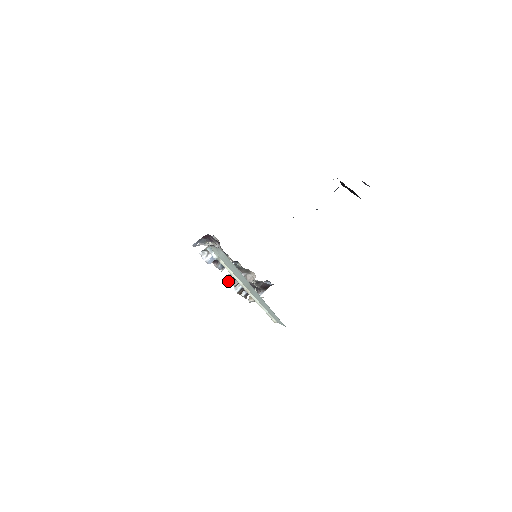
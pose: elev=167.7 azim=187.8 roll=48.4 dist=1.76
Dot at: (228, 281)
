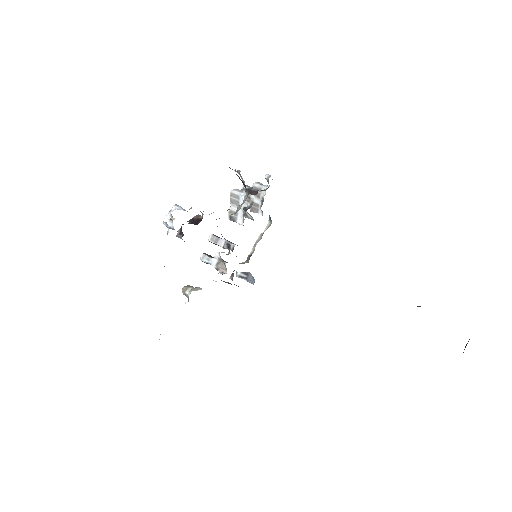
Dot at: (209, 241)
